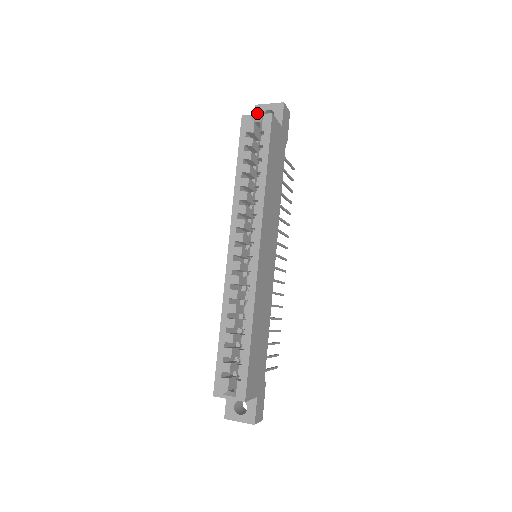
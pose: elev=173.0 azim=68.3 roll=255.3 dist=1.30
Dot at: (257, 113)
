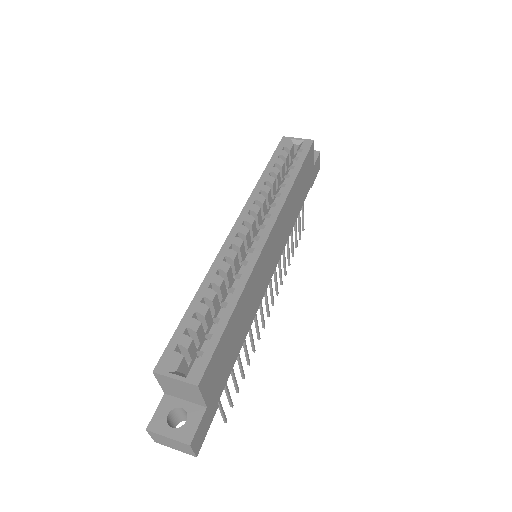
Dot at: occluded
